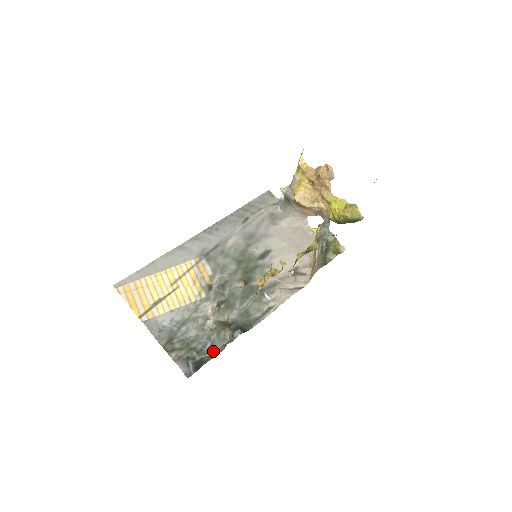
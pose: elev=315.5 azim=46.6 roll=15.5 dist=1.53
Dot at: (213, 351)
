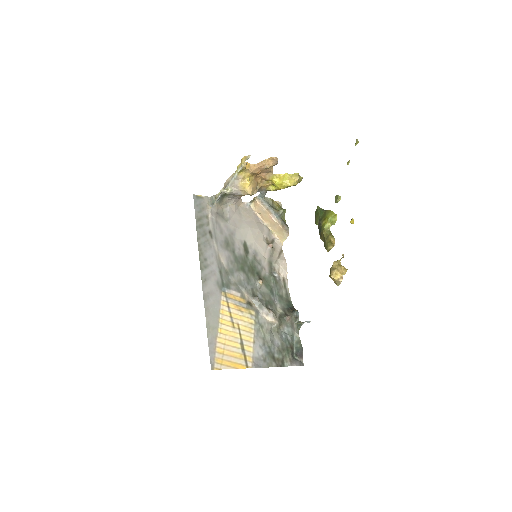
Dot at: (294, 337)
